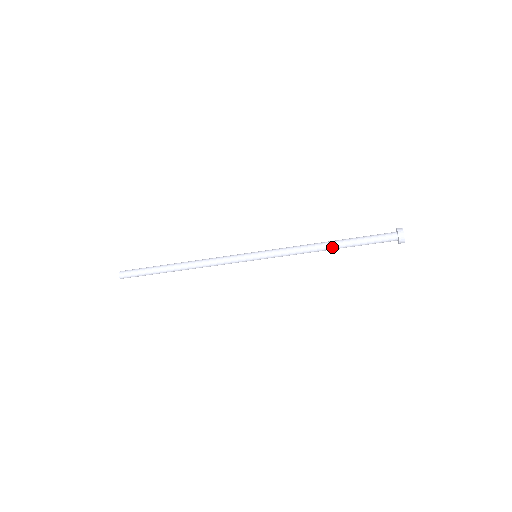
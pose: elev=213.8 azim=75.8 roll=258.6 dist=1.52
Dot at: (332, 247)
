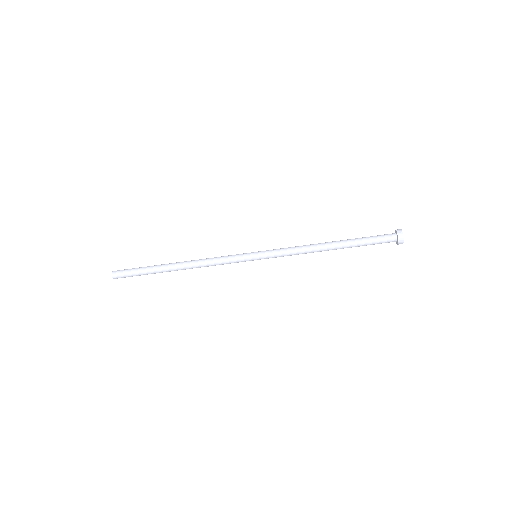
Dot at: (333, 247)
